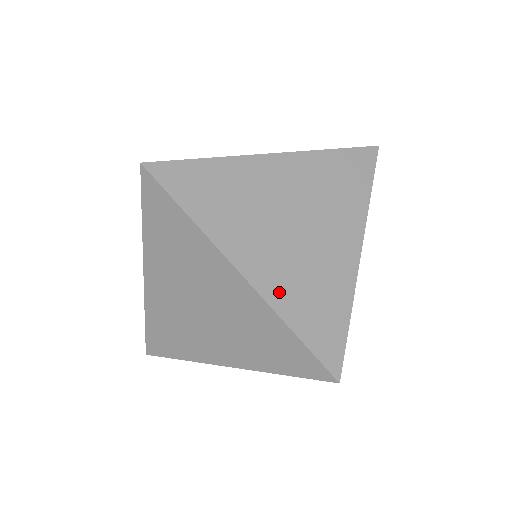
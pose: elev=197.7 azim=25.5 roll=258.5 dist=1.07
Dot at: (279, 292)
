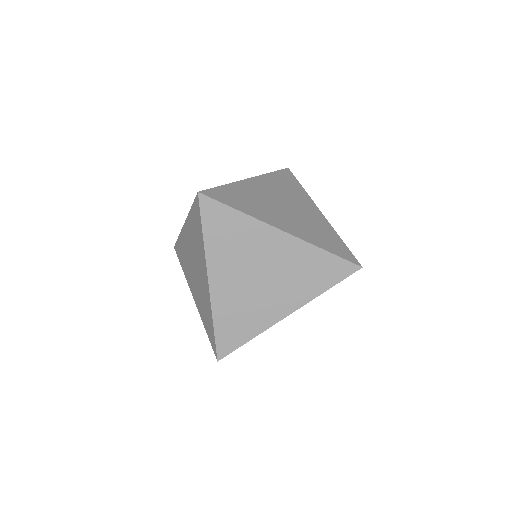
Dot at: (305, 235)
